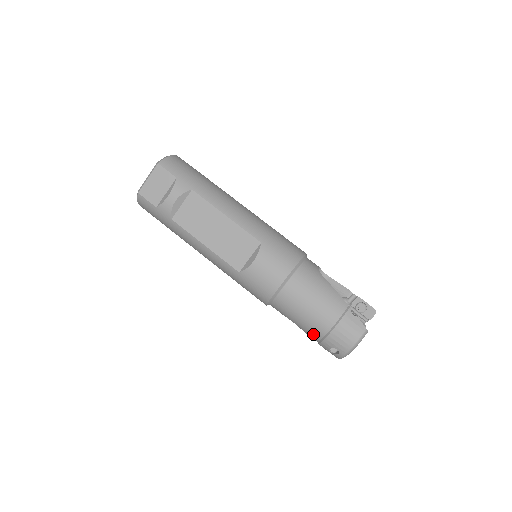
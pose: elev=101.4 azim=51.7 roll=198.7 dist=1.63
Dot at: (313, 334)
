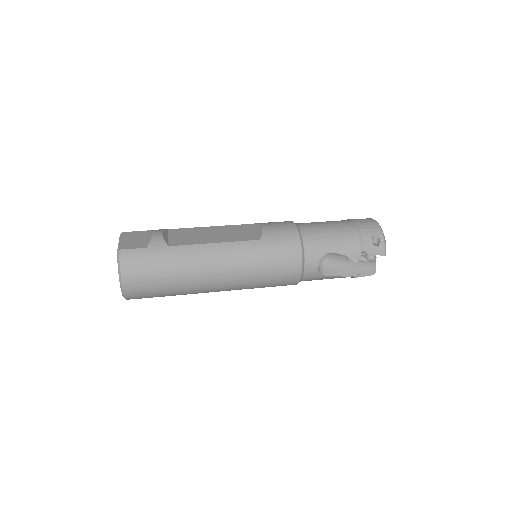
Dot at: (352, 242)
